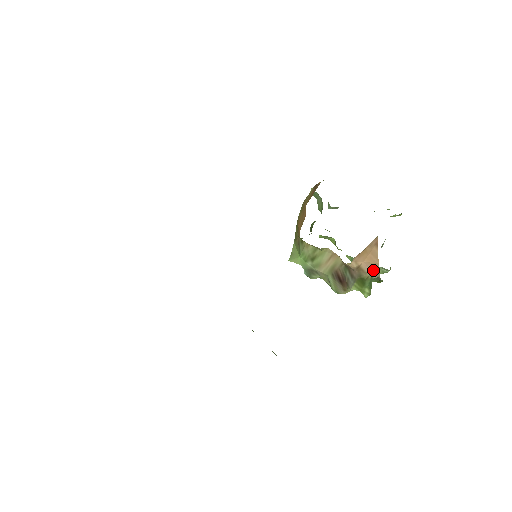
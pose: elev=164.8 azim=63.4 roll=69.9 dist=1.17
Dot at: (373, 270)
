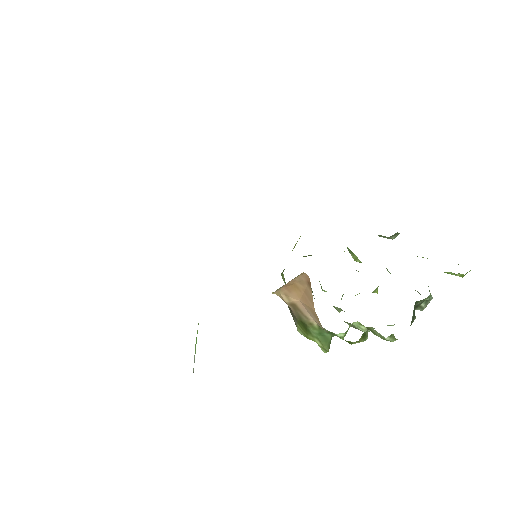
Dot at: (314, 317)
